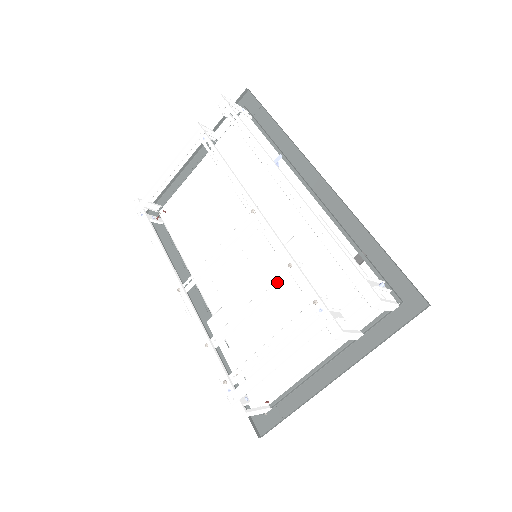
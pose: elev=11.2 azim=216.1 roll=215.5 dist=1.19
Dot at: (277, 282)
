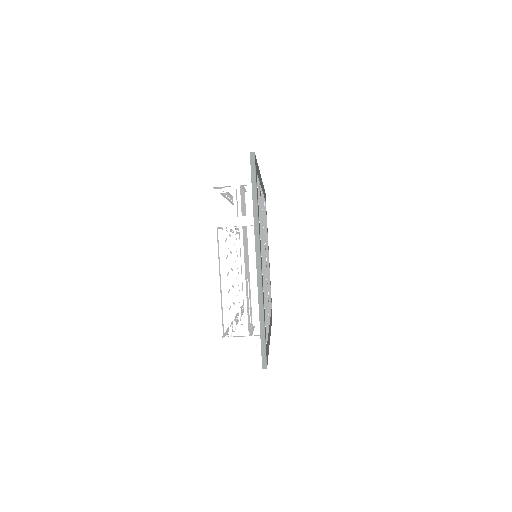
Dot at: (228, 244)
